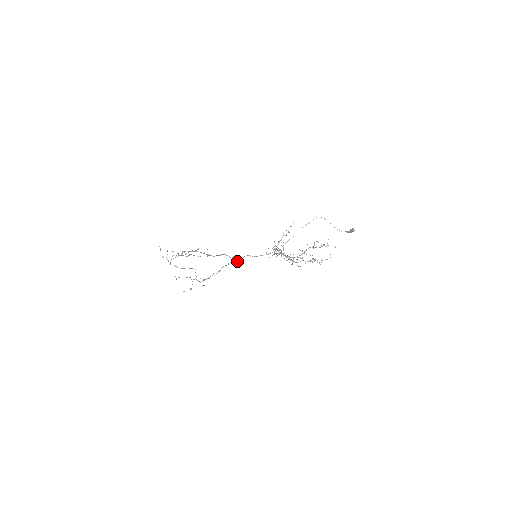
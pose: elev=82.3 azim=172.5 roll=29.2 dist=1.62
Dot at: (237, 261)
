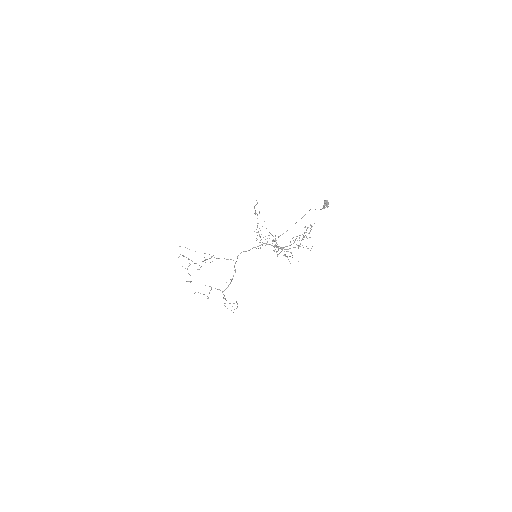
Dot at: occluded
